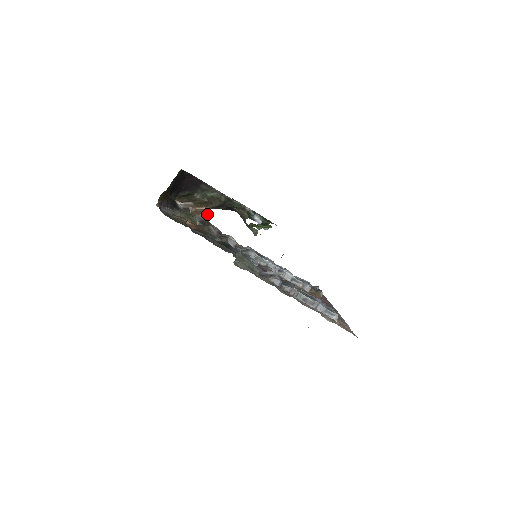
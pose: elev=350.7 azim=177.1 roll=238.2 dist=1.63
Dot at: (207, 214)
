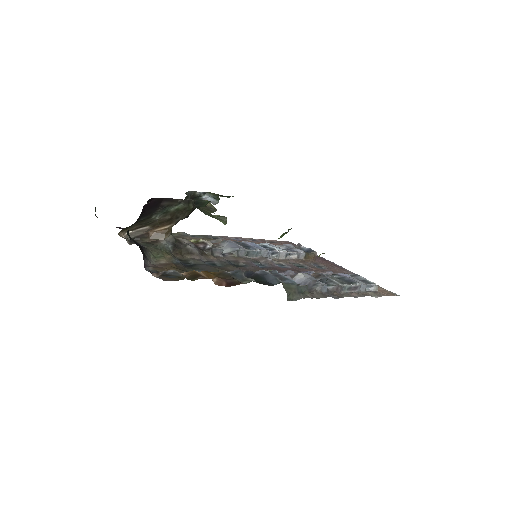
Dot at: occluded
